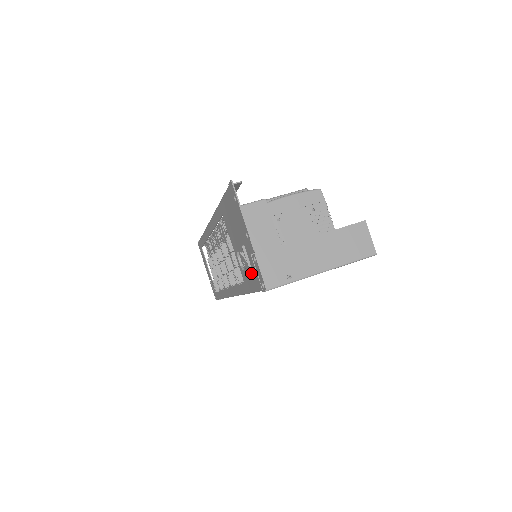
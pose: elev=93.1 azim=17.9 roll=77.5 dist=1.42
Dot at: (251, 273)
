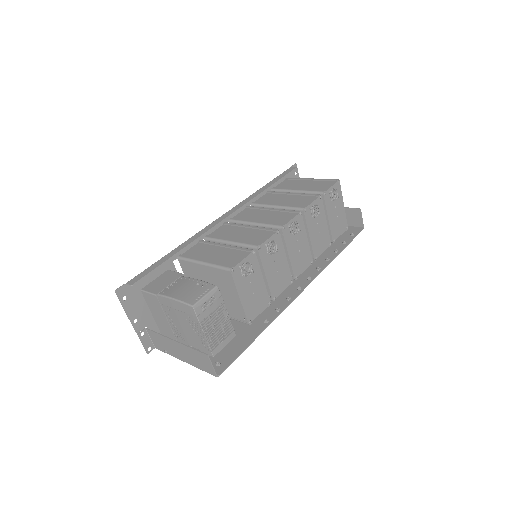
Dot at: occluded
